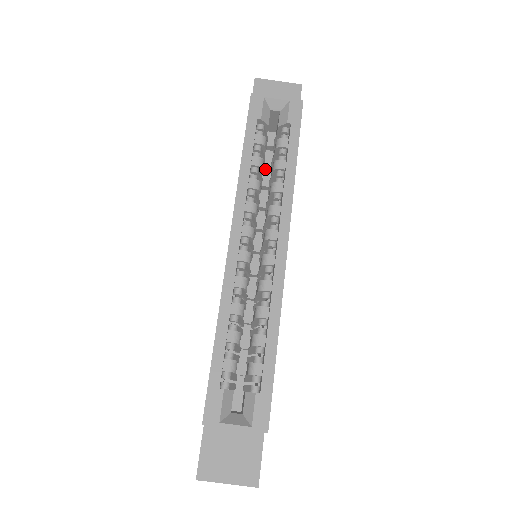
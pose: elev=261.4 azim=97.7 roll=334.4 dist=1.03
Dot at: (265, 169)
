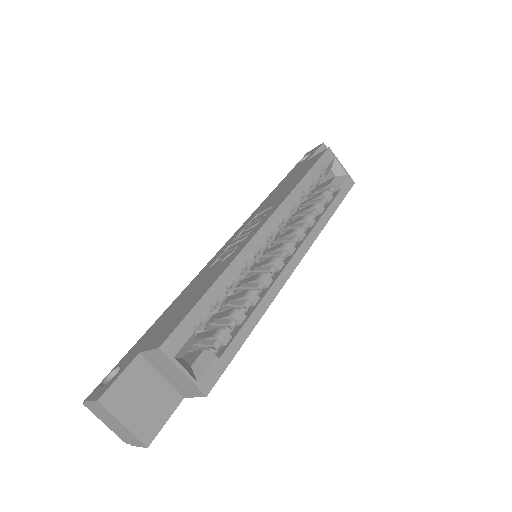
Dot at: occluded
